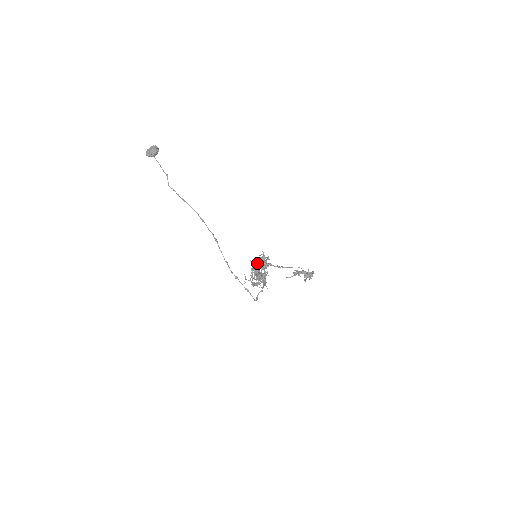
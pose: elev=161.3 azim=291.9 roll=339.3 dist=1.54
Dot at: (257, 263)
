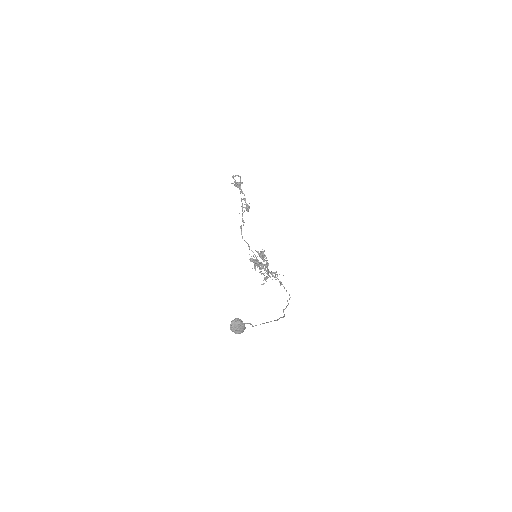
Dot at: occluded
